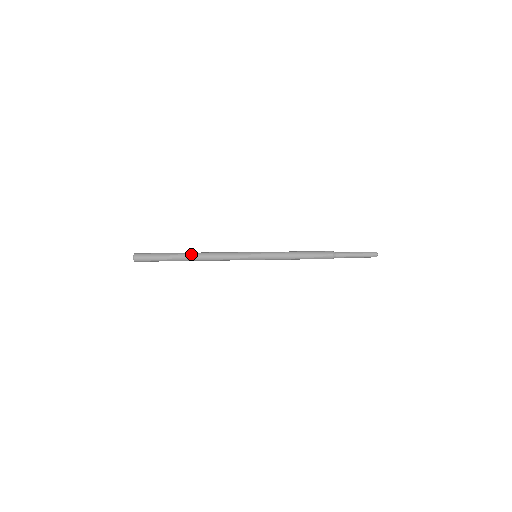
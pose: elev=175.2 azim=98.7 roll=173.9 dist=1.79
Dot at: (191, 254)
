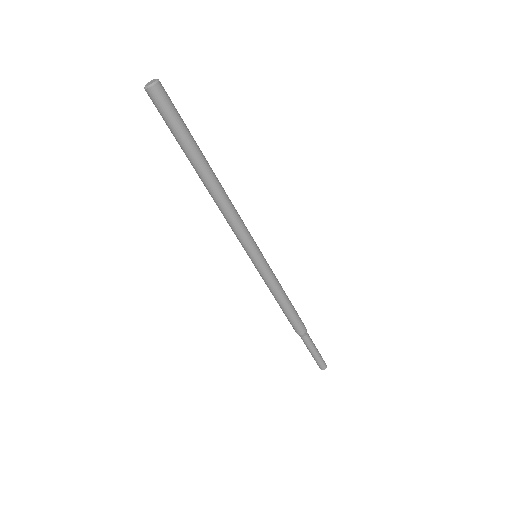
Dot at: occluded
